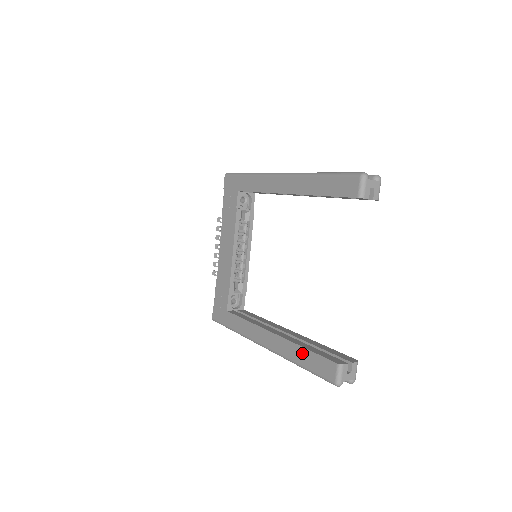
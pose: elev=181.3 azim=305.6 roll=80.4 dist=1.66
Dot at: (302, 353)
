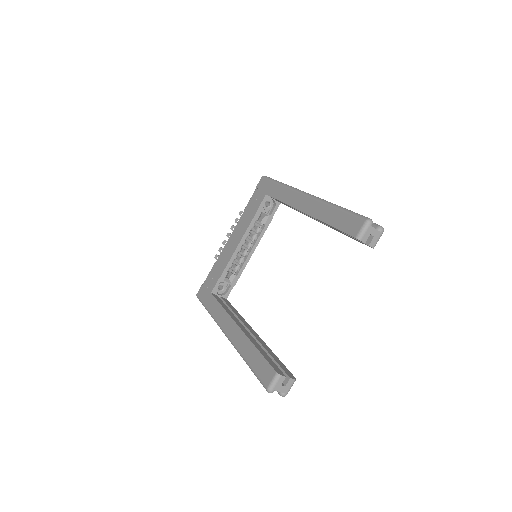
Dot at: (253, 352)
